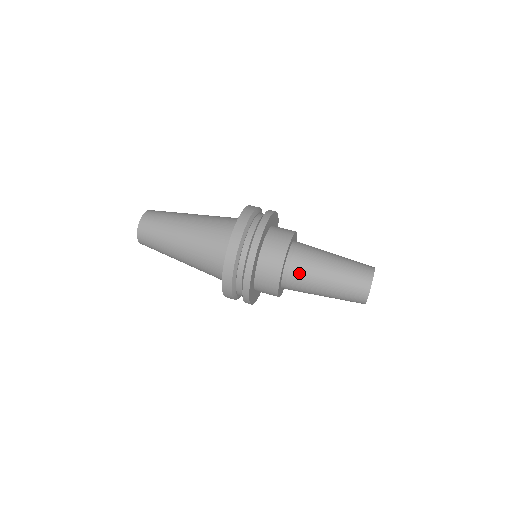
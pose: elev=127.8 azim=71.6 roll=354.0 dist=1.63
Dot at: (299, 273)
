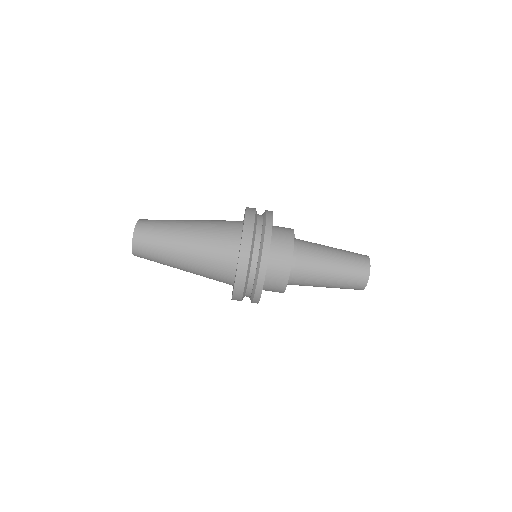
Dot at: (299, 285)
